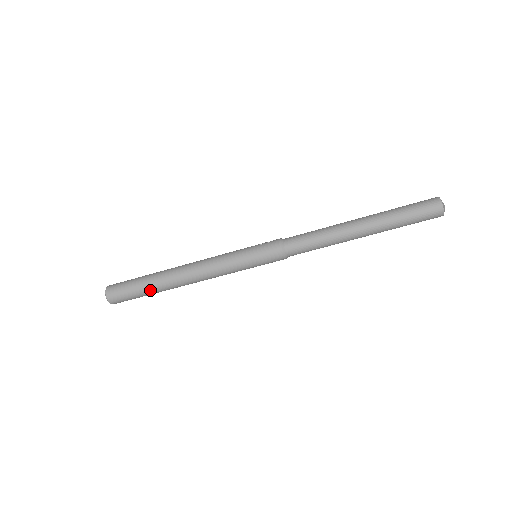
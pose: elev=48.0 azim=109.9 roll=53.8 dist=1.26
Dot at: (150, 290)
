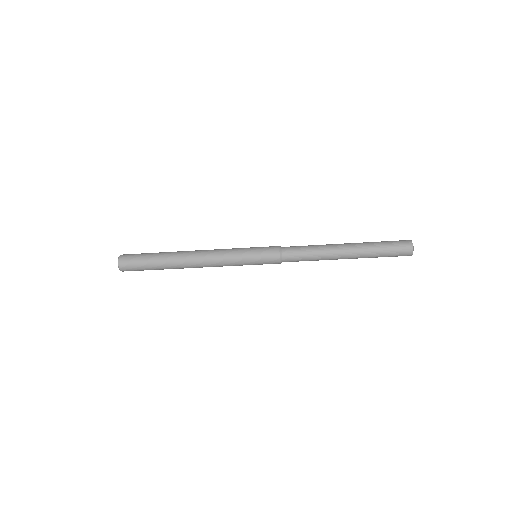
Dot at: (159, 265)
